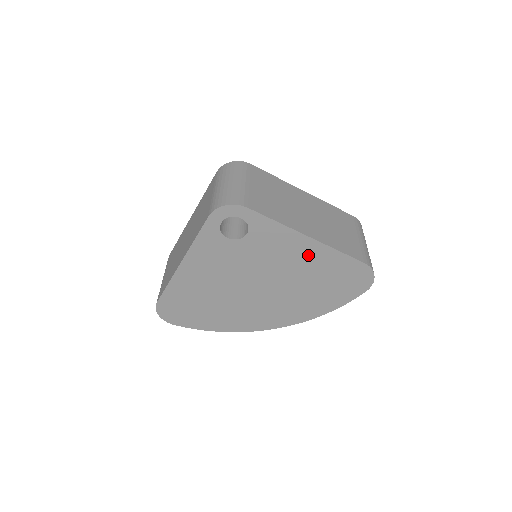
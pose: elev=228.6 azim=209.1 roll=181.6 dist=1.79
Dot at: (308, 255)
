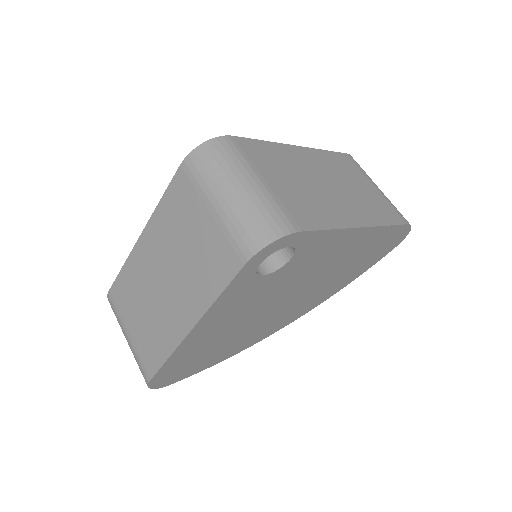
Dot at: (353, 245)
